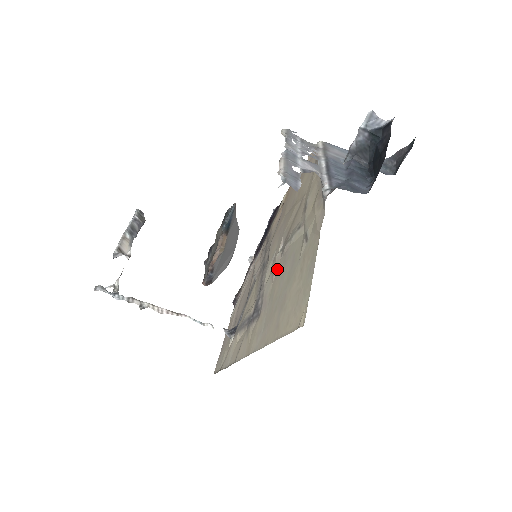
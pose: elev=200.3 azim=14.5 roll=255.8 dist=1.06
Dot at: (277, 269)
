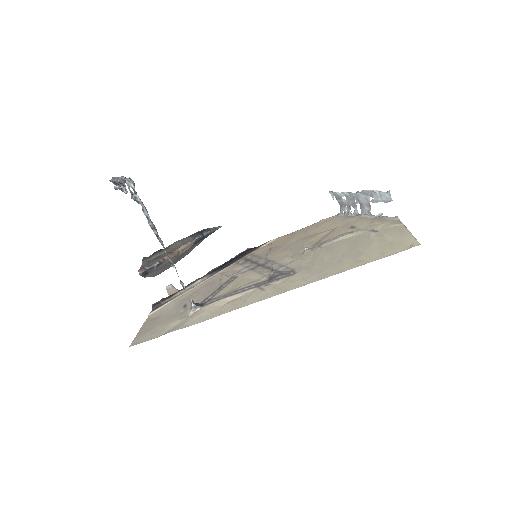
Dot at: (314, 254)
